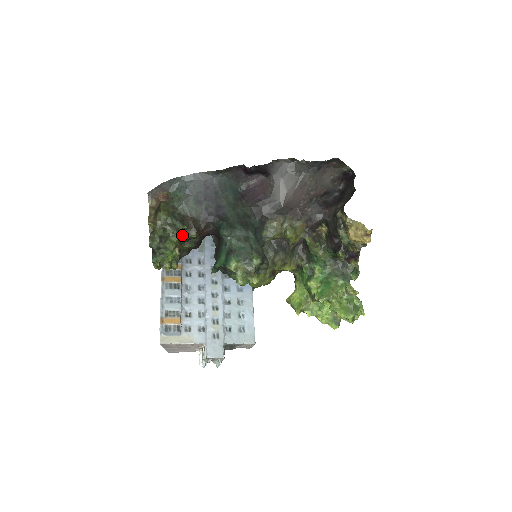
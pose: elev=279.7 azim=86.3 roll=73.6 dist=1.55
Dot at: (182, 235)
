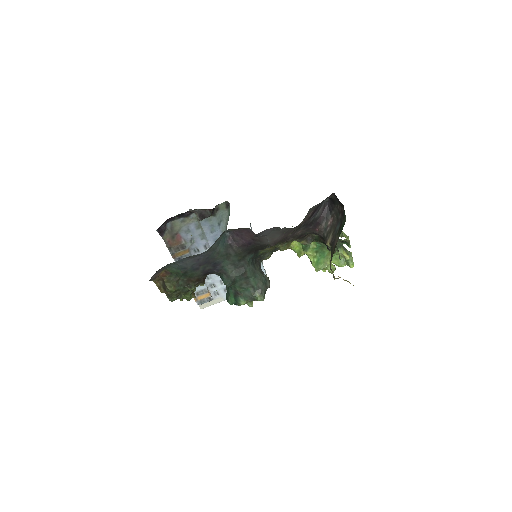
Dot at: (192, 290)
